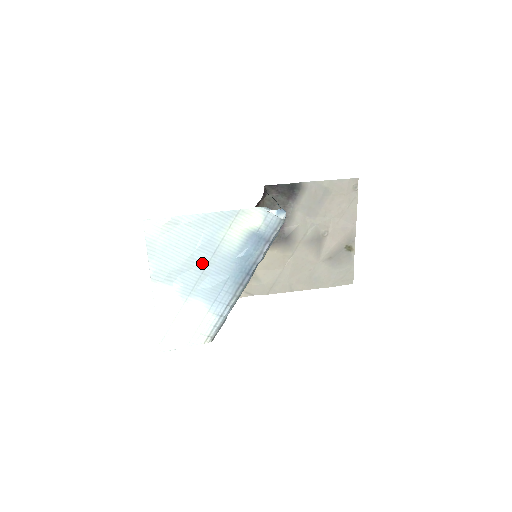
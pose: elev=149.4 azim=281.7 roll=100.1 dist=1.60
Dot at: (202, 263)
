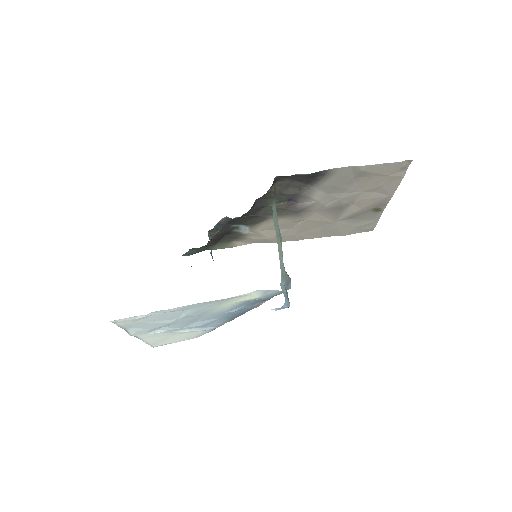
Dot at: (188, 320)
